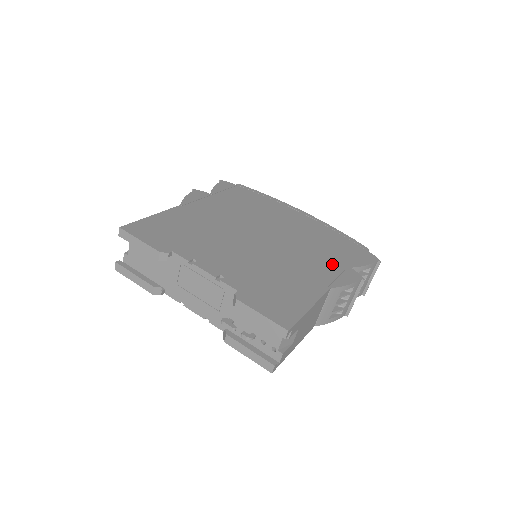
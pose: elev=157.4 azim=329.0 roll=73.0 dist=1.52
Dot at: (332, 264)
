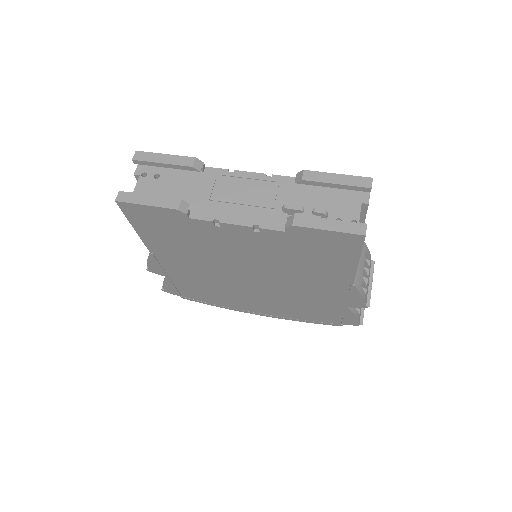
Dot at: occluded
